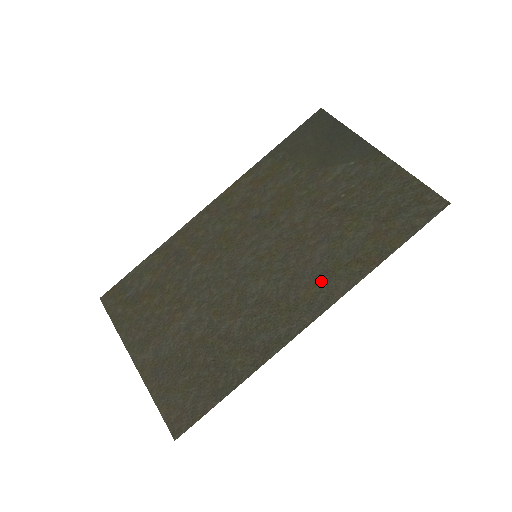
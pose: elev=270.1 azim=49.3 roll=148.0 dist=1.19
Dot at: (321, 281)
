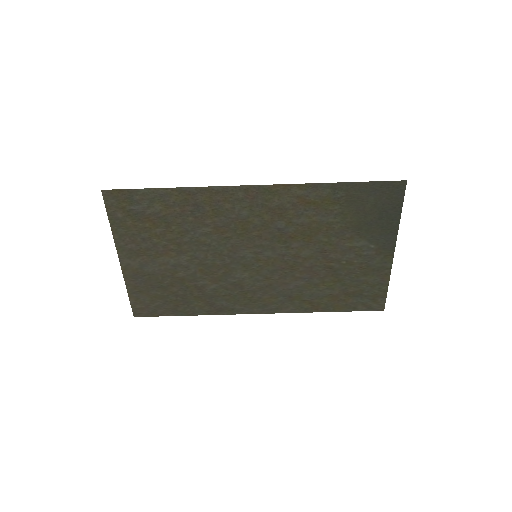
Dot at: (282, 299)
